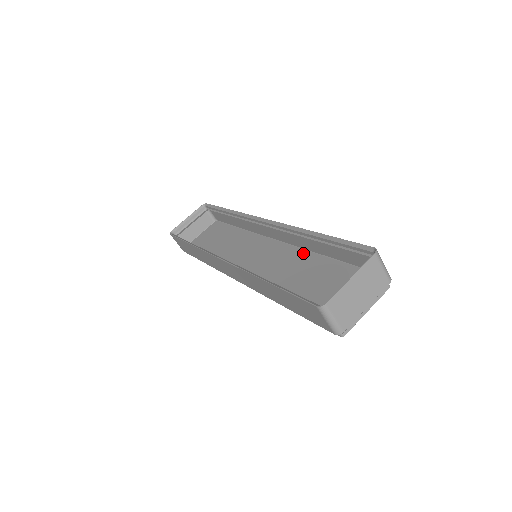
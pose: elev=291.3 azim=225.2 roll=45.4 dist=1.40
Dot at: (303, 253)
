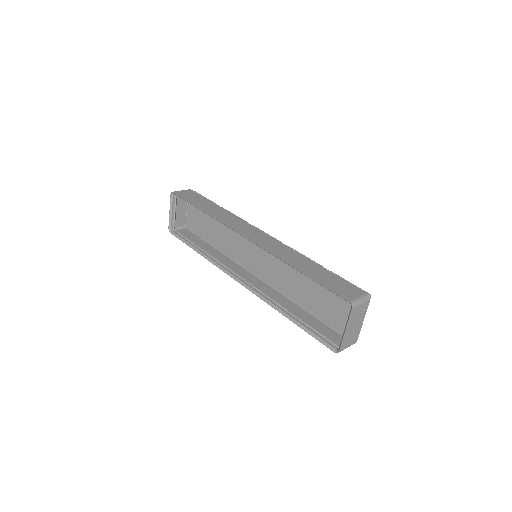
Dot at: occluded
